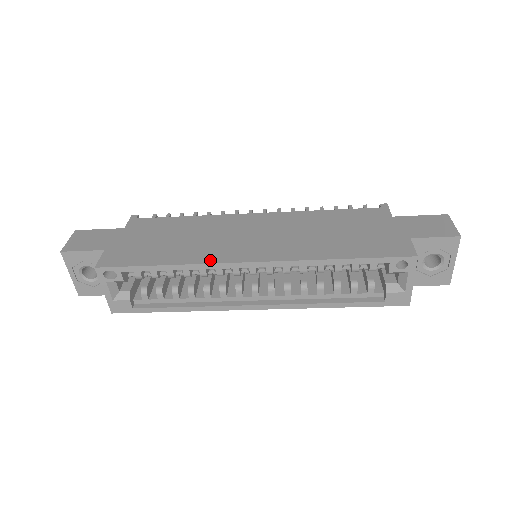
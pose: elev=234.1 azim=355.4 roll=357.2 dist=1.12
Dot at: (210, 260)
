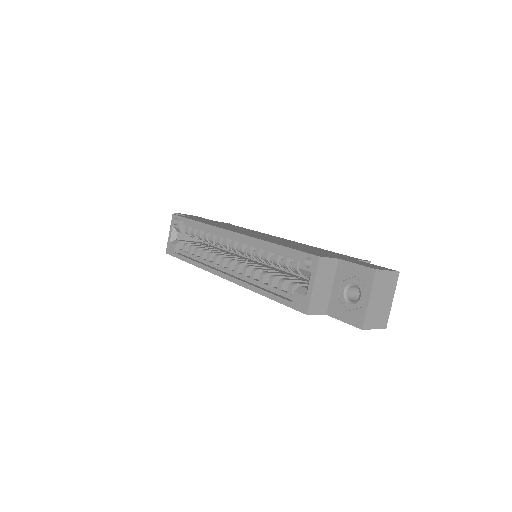
Dot at: (217, 226)
